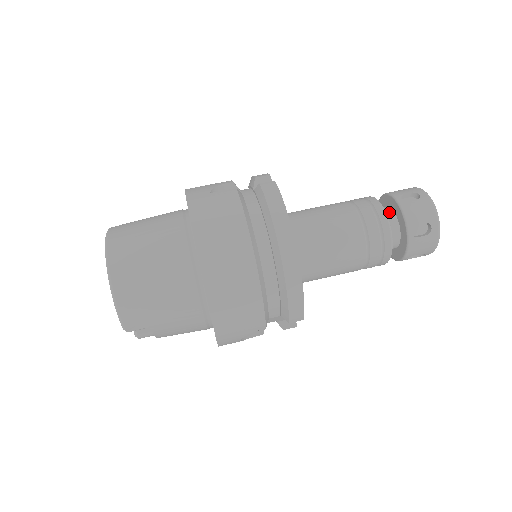
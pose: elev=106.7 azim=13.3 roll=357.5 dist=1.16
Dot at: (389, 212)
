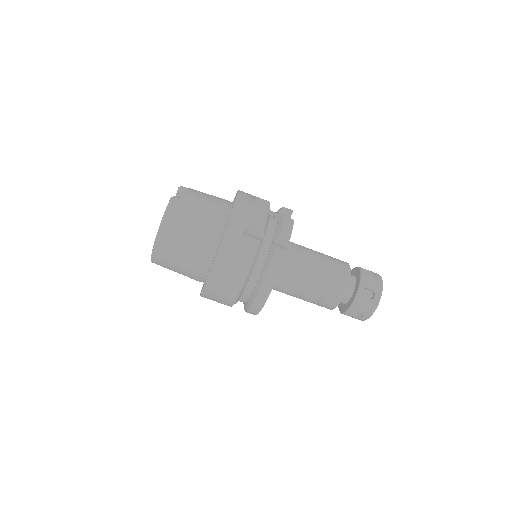
Dot at: (351, 289)
